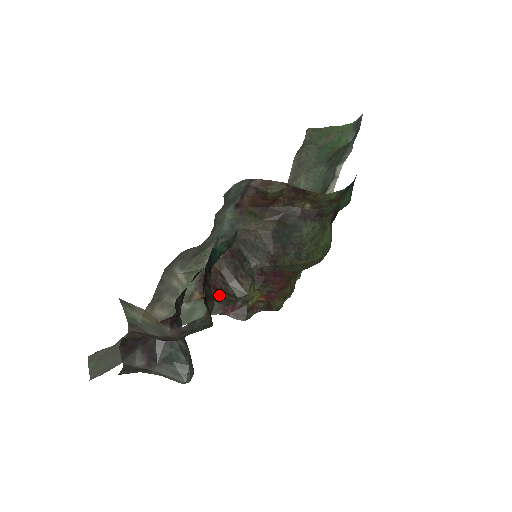
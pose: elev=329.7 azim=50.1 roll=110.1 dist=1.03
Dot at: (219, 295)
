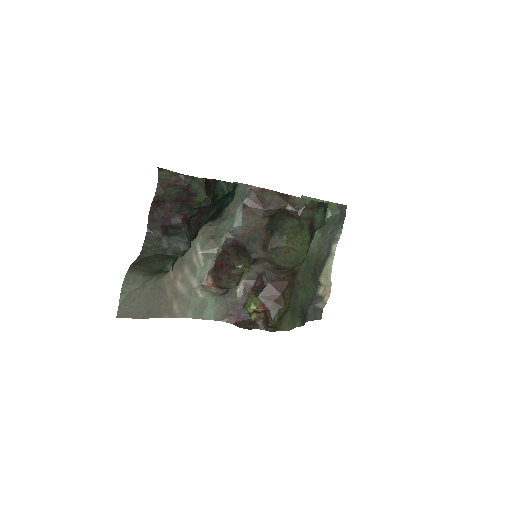
Dot at: (224, 272)
